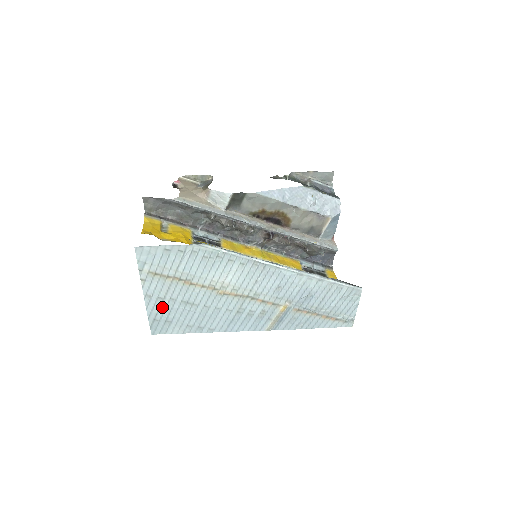
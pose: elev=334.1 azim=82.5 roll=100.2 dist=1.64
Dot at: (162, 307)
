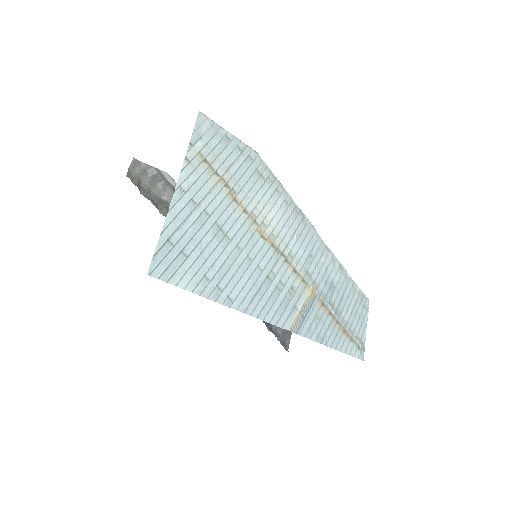
Dot at: (188, 221)
